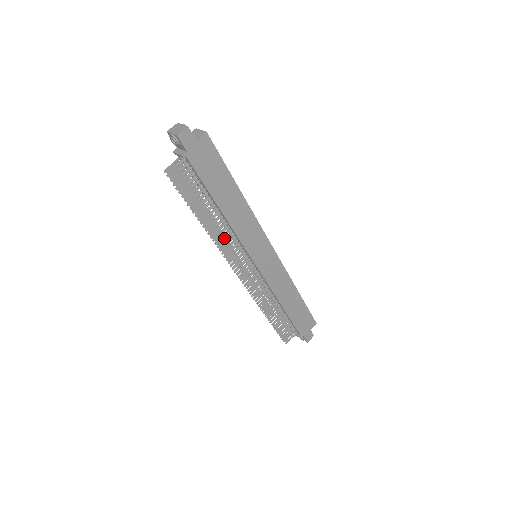
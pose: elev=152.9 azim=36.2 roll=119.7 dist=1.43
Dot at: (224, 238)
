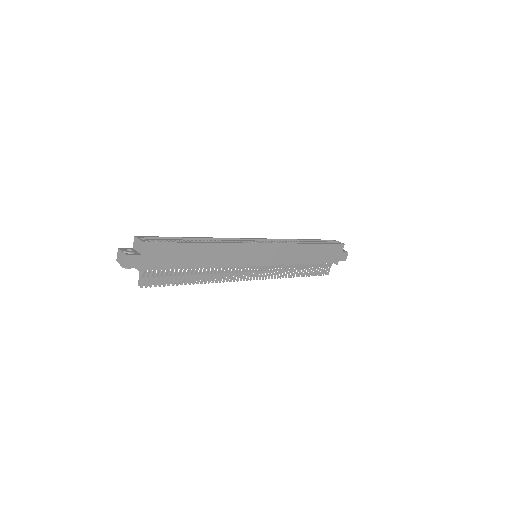
Dot at: (220, 274)
